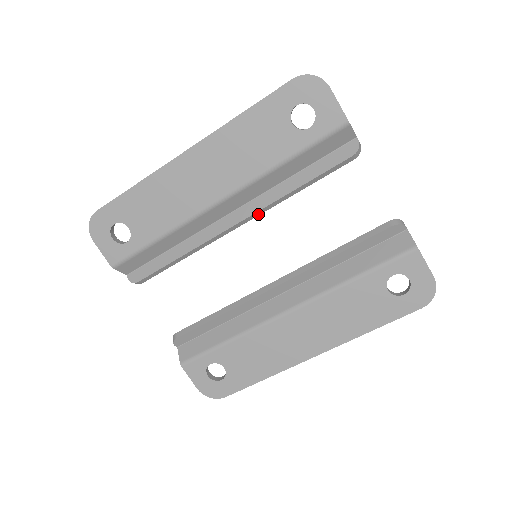
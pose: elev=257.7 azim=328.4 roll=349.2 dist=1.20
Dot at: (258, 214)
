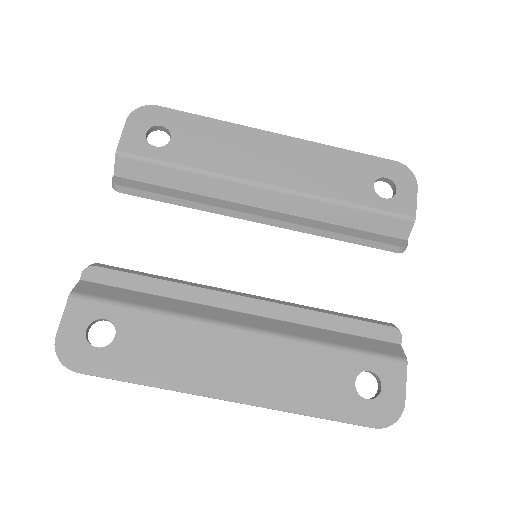
Dot at: (287, 227)
